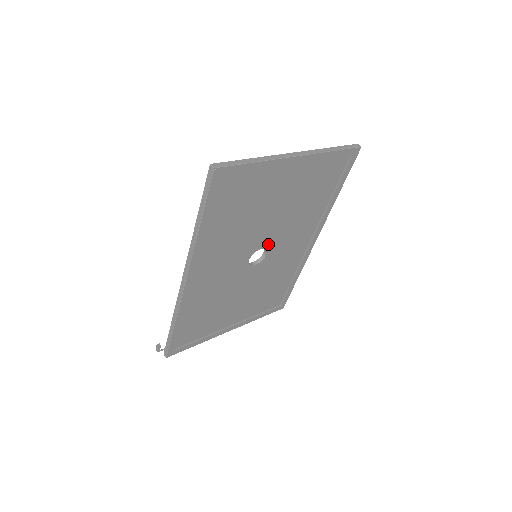
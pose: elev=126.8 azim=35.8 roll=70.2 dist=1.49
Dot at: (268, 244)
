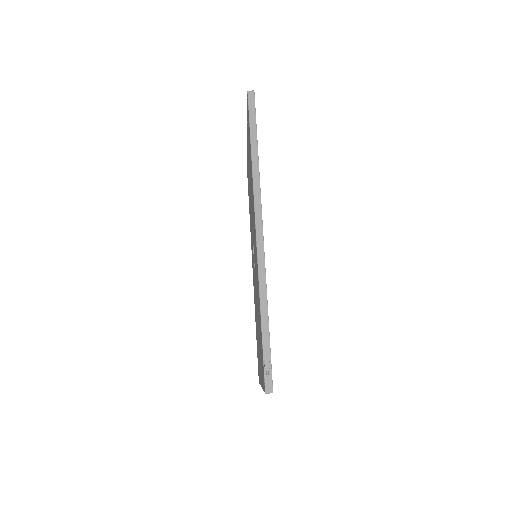
Dot at: occluded
